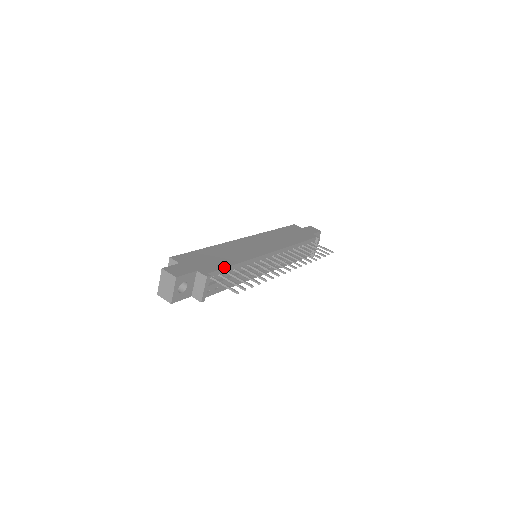
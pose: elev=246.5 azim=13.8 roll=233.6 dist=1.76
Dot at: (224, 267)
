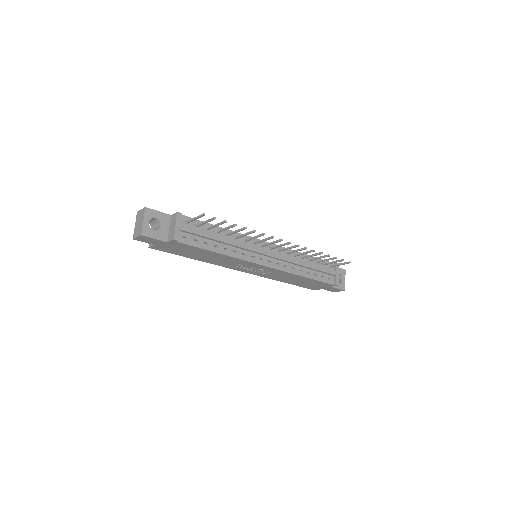
Dot at: (202, 221)
